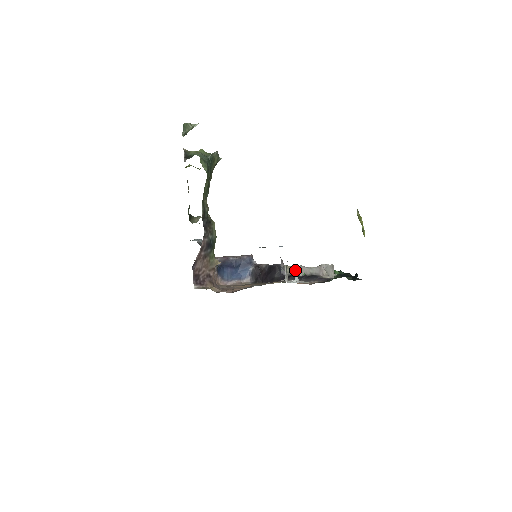
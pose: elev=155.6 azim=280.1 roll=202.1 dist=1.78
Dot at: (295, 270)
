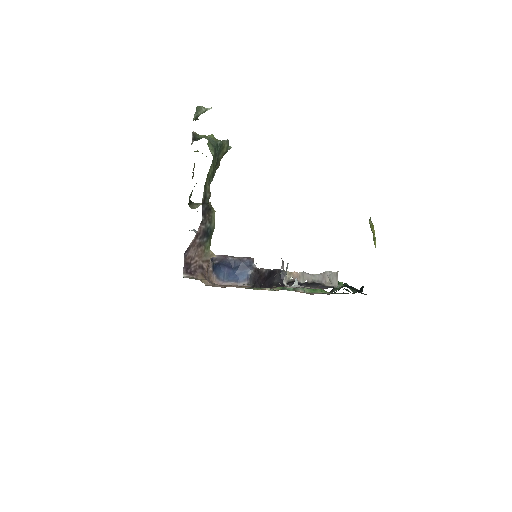
Dot at: (296, 276)
